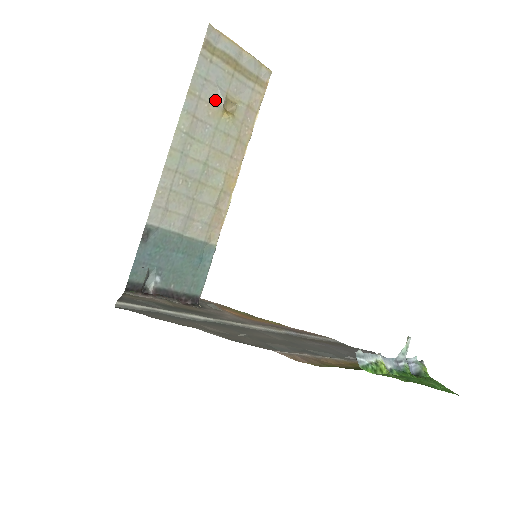
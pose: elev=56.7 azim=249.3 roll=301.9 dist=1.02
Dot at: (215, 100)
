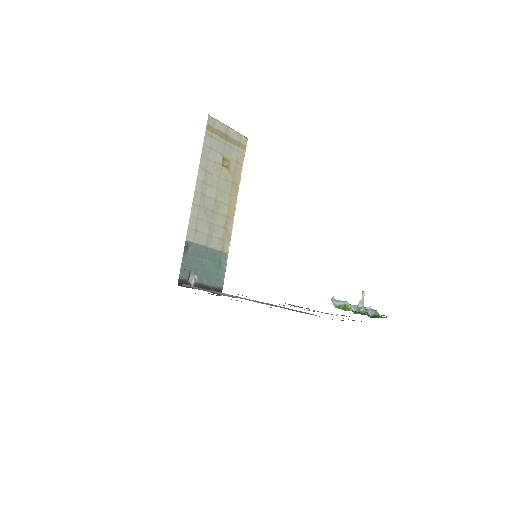
Dot at: (217, 160)
